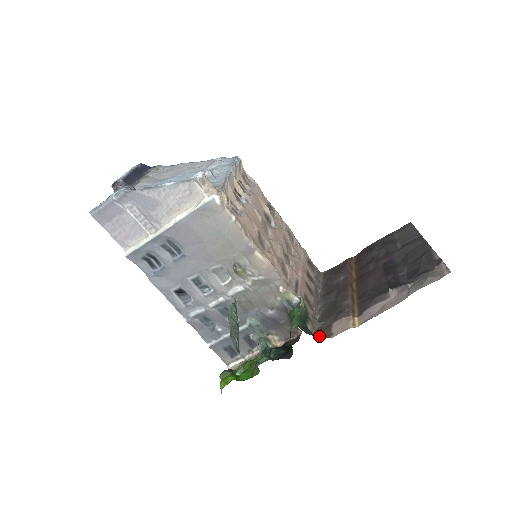
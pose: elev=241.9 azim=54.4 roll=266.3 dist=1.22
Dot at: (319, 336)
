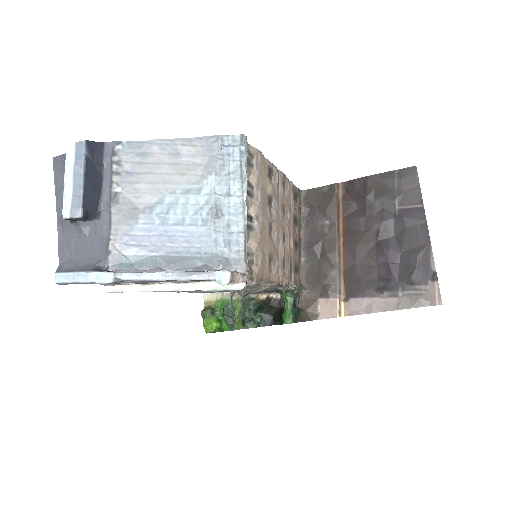
Dot at: (307, 317)
